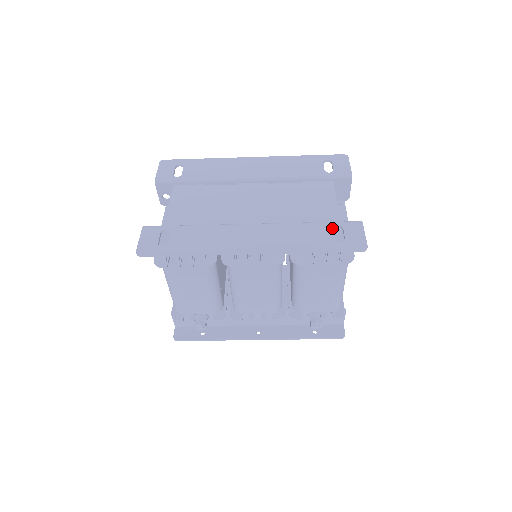
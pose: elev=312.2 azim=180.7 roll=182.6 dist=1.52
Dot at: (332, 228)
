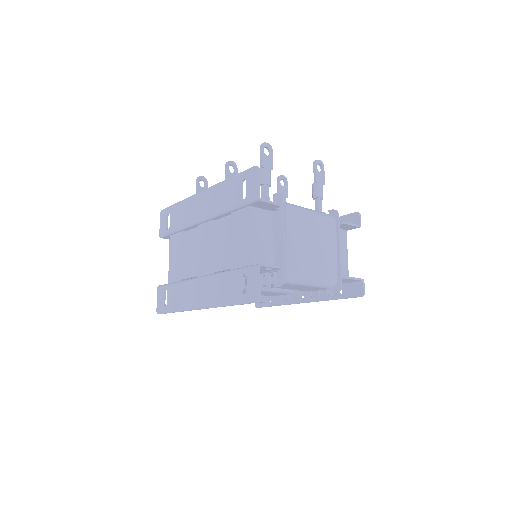
Dot at: (240, 277)
